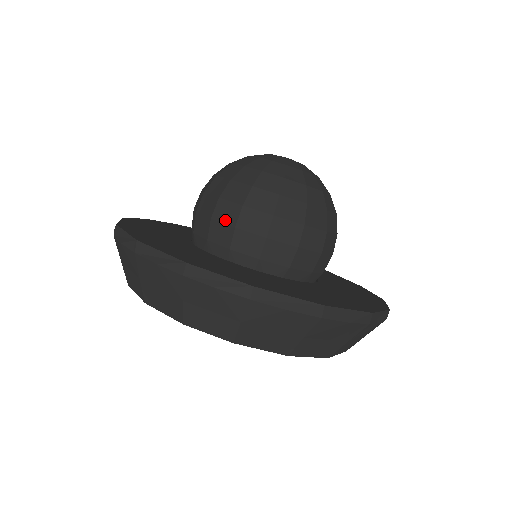
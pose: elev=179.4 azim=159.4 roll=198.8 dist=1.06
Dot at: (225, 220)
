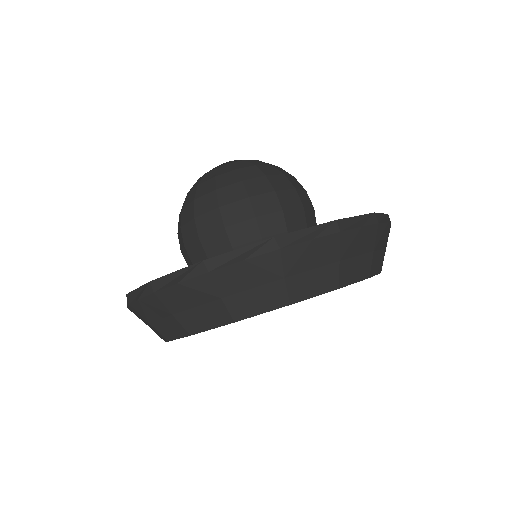
Dot at: (270, 210)
